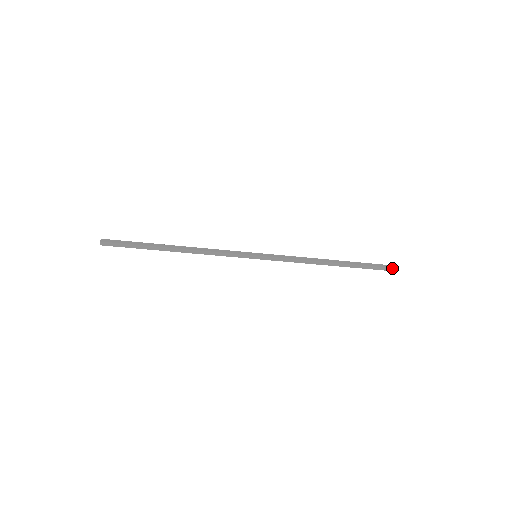
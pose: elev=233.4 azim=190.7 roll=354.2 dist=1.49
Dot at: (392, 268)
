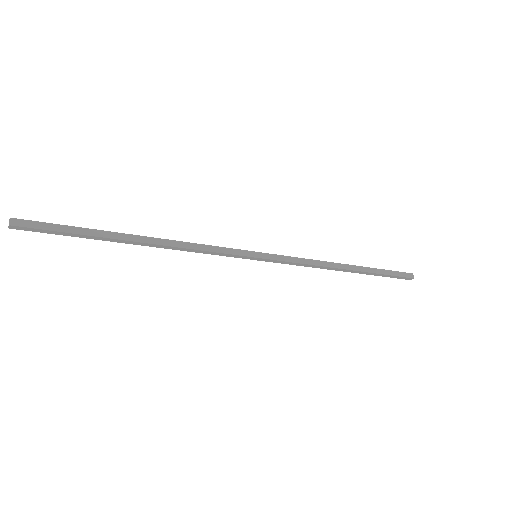
Dot at: (411, 274)
